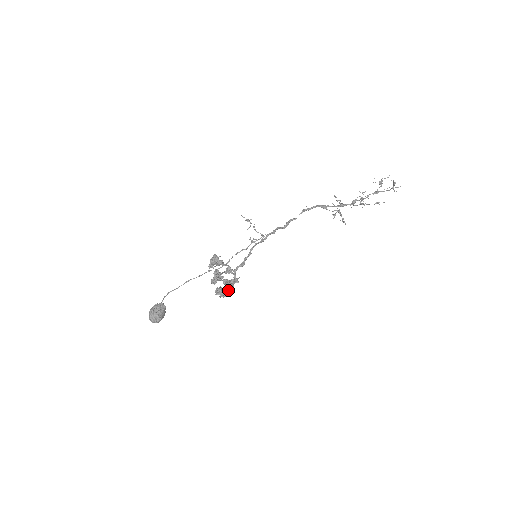
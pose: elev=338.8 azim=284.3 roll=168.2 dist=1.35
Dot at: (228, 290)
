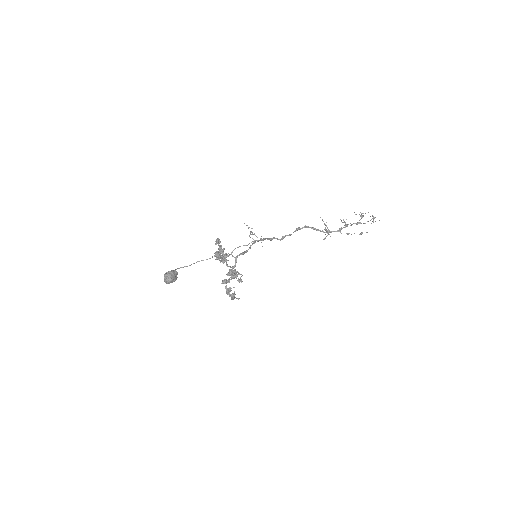
Dot at: (235, 294)
